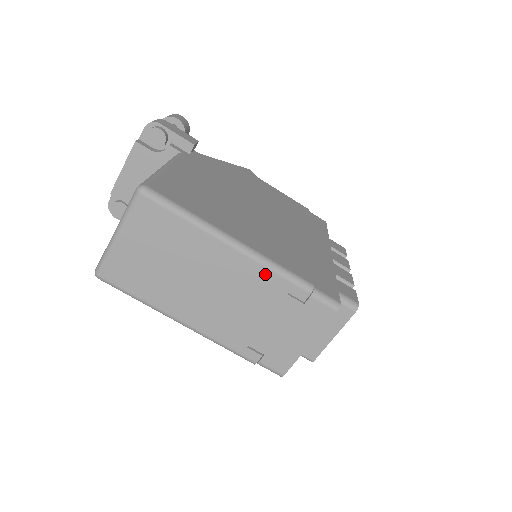
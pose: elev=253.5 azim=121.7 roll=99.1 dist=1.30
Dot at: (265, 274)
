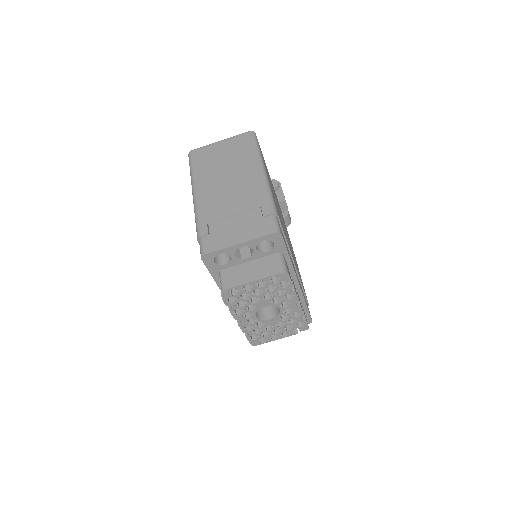
Dot at: (261, 191)
